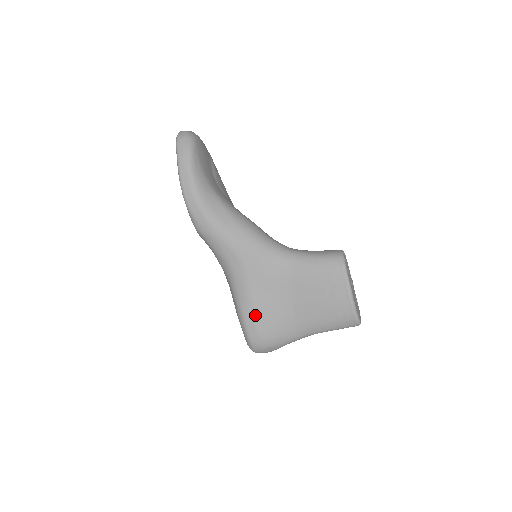
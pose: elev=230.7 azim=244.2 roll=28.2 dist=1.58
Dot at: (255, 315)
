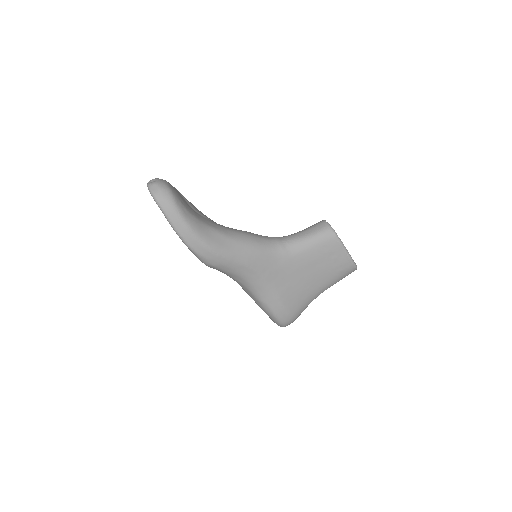
Dot at: (280, 303)
